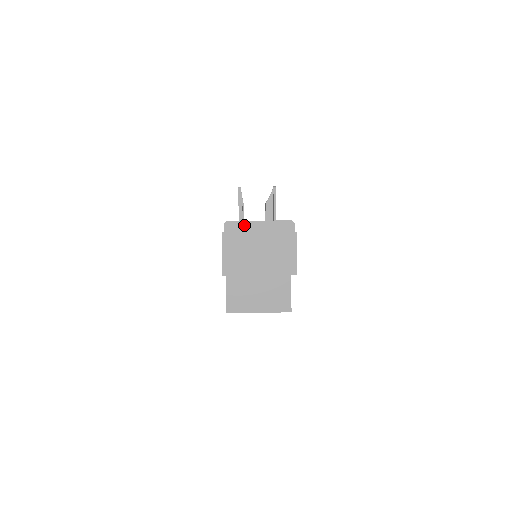
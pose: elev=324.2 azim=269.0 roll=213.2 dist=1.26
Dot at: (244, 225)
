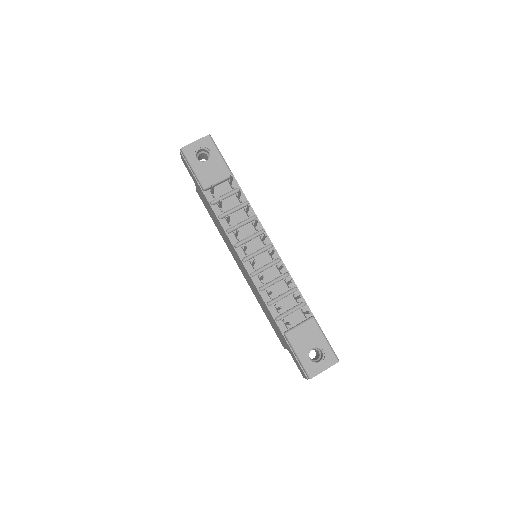
Dot at: occluded
